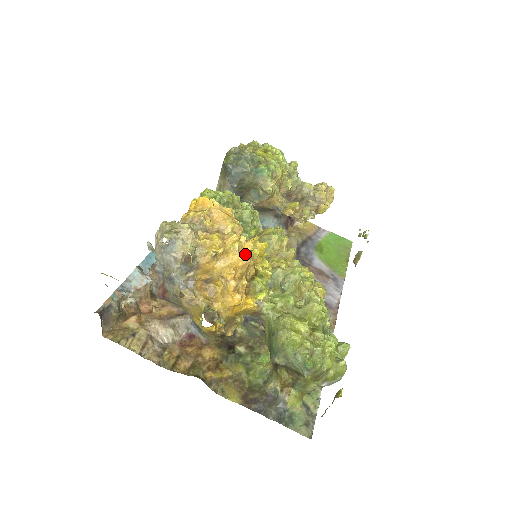
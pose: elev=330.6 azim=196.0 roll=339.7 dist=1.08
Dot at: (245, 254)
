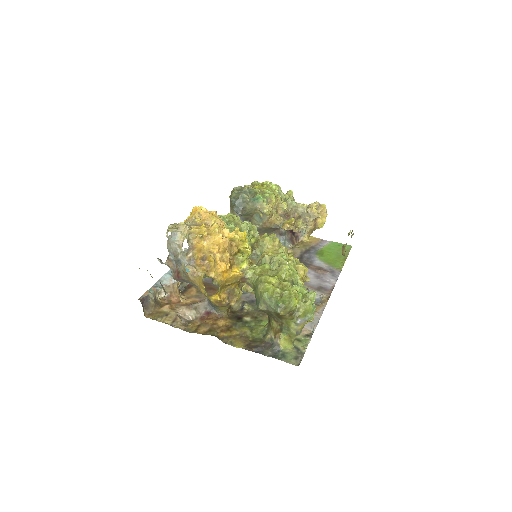
Dot at: (225, 236)
